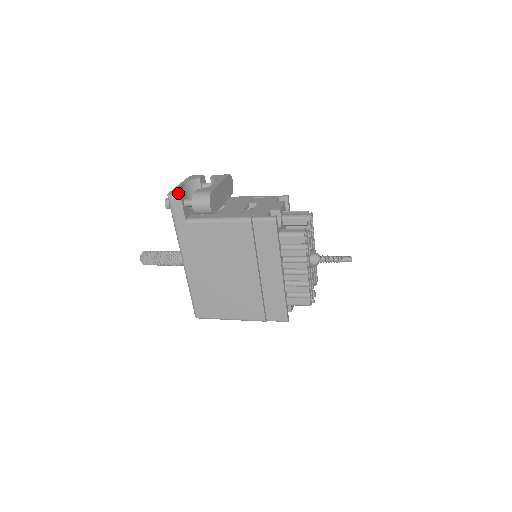
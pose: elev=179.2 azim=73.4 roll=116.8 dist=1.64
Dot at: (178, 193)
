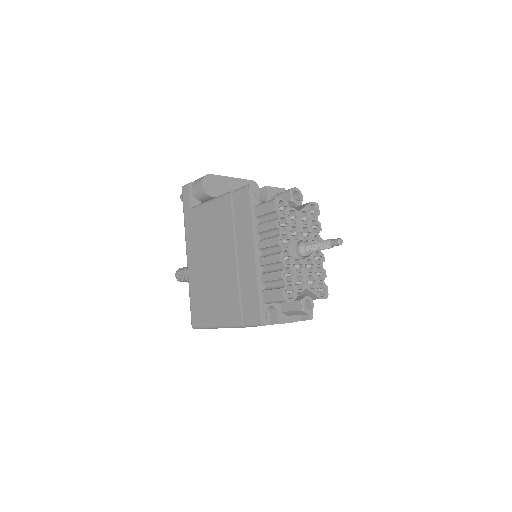
Dot at: (189, 183)
